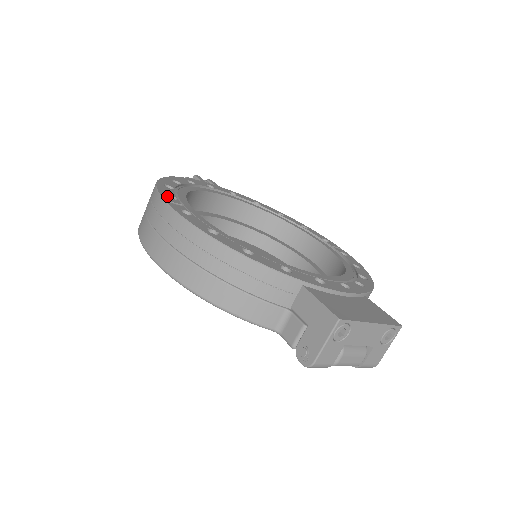
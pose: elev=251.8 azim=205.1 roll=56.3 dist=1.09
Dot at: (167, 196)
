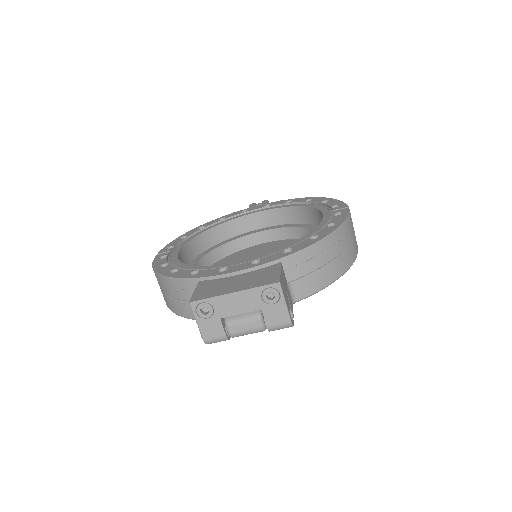
Dot at: (166, 249)
